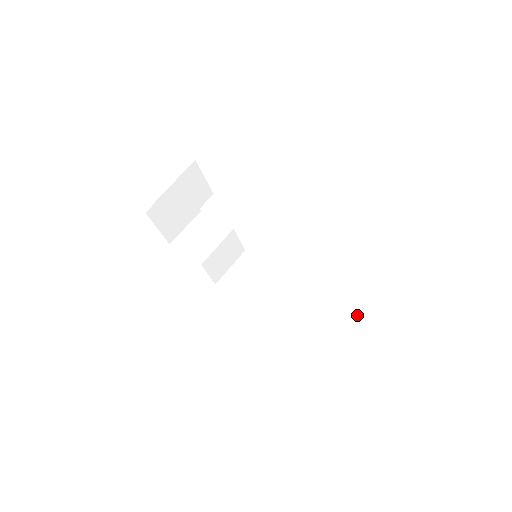
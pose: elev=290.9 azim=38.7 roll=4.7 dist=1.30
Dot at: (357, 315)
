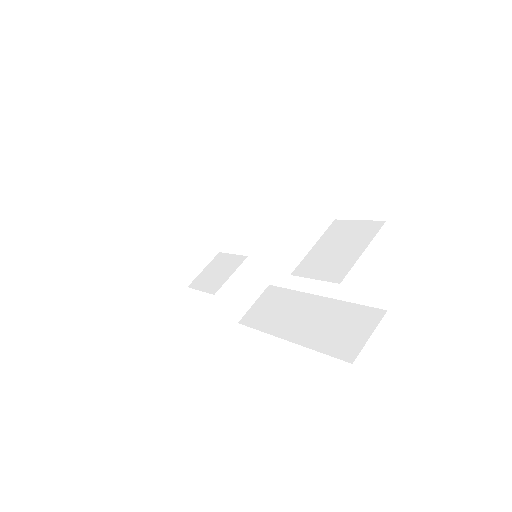
Dot at: (352, 259)
